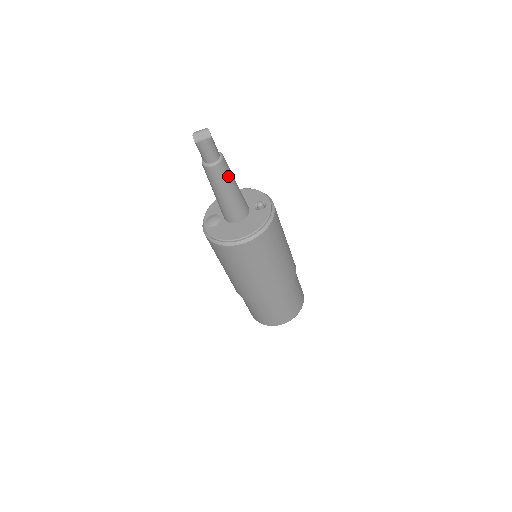
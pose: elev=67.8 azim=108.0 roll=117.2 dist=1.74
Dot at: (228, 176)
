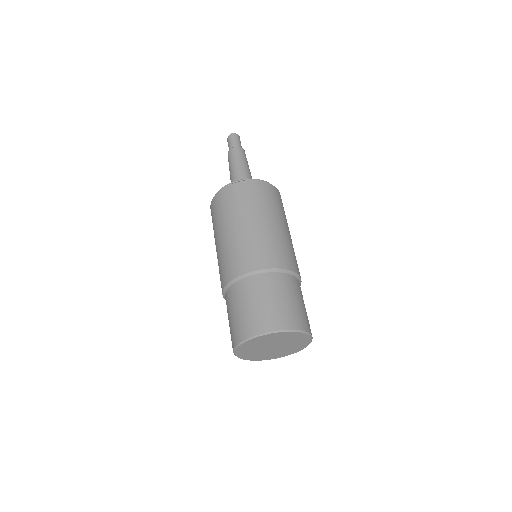
Dot at: (245, 159)
